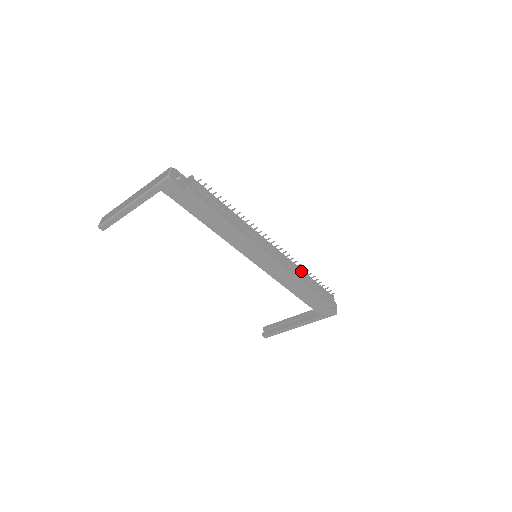
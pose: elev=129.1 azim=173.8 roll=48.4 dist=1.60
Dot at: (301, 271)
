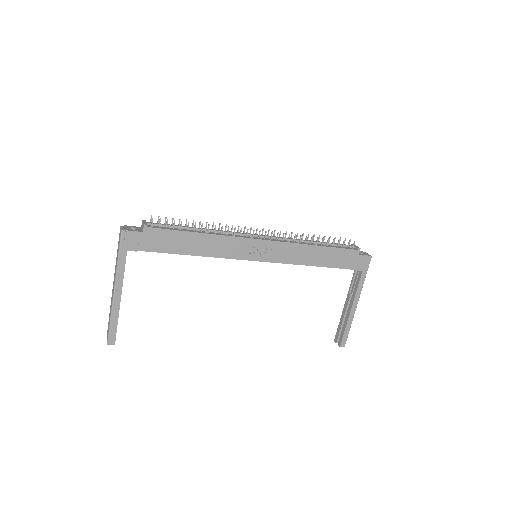
Dot at: occluded
